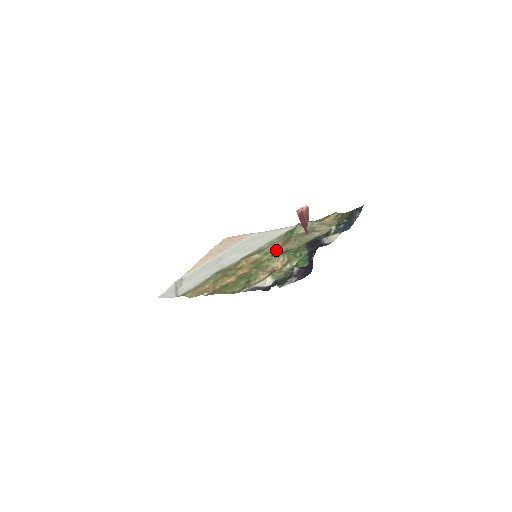
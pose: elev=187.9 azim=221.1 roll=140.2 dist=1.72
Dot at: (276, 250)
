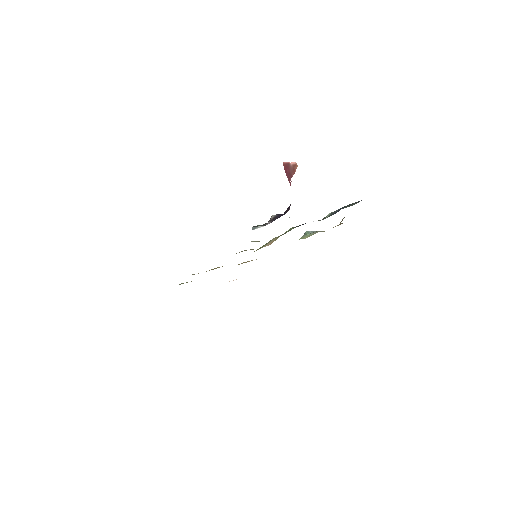
Dot at: occluded
